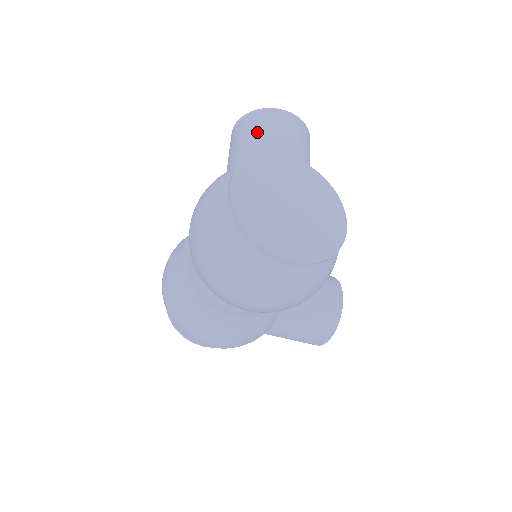
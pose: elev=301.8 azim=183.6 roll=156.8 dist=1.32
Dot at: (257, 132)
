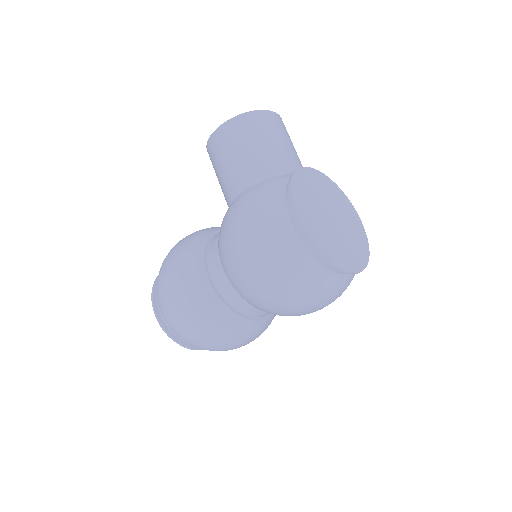
Dot at: (260, 140)
